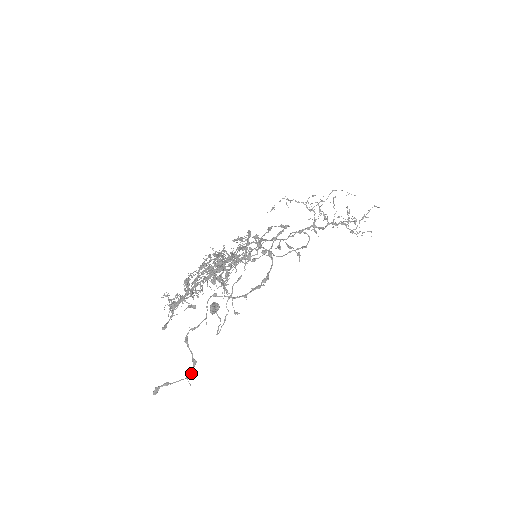
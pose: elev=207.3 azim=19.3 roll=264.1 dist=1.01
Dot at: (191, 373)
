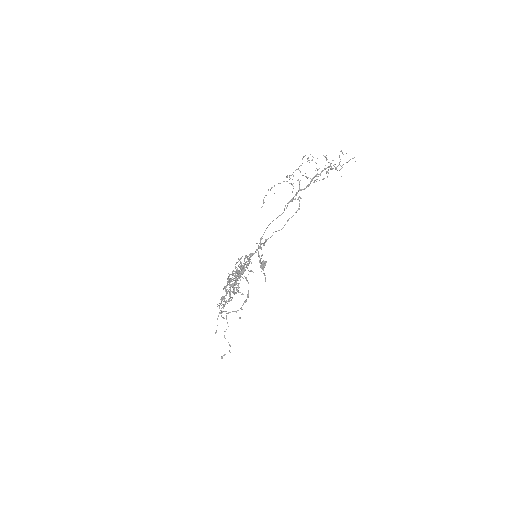
Dot at: occluded
